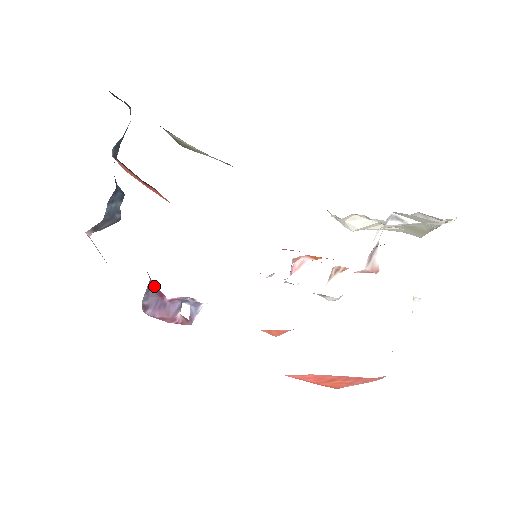
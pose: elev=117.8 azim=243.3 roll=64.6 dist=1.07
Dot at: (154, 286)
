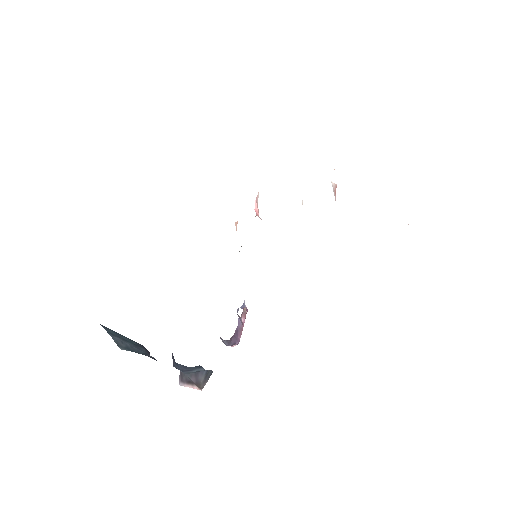
Dot at: occluded
